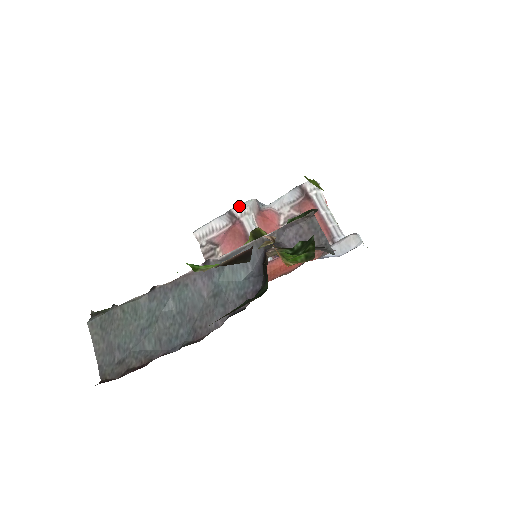
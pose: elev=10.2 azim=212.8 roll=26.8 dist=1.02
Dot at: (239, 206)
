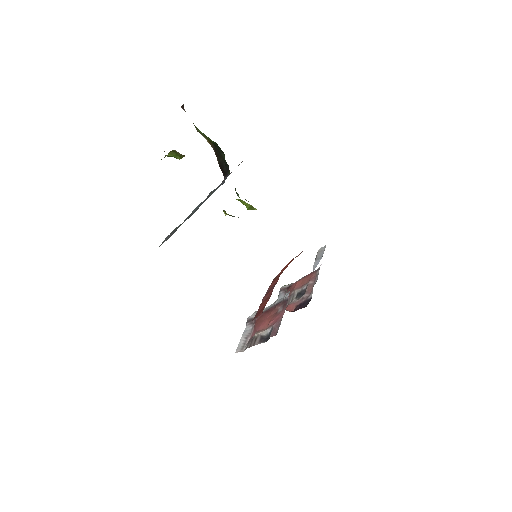
Dot at: (251, 316)
